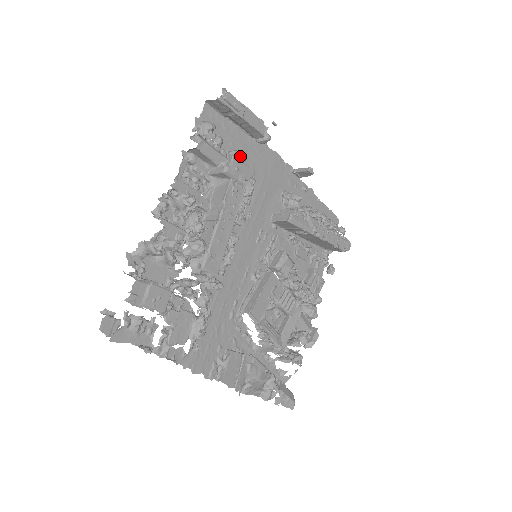
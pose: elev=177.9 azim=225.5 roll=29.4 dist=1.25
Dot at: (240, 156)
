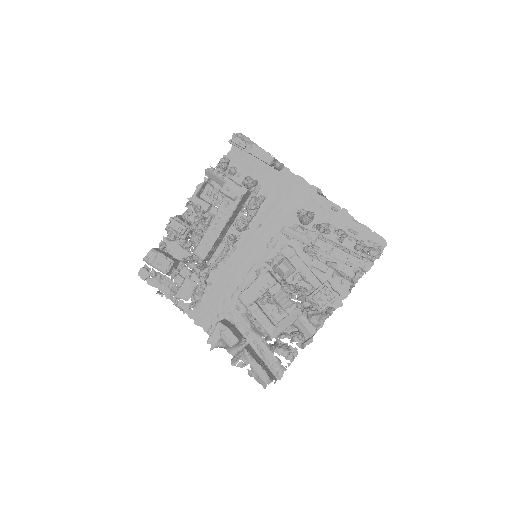
Dot at: (252, 180)
